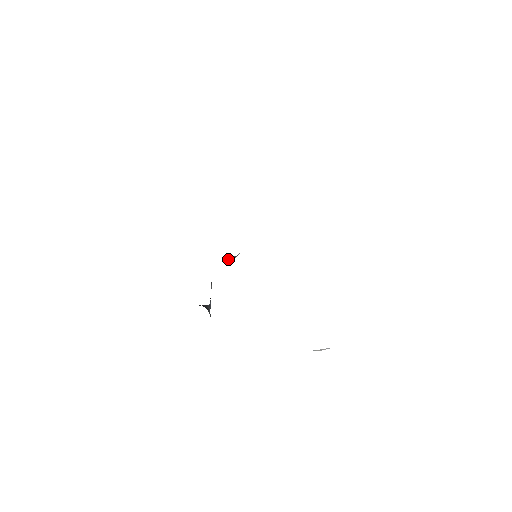
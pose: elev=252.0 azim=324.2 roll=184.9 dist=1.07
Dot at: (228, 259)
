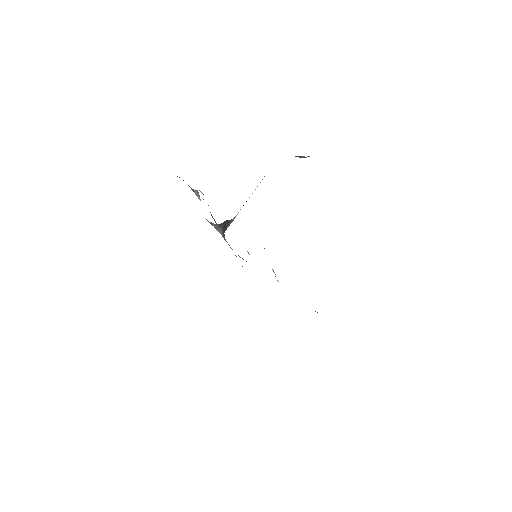
Dot at: (298, 156)
